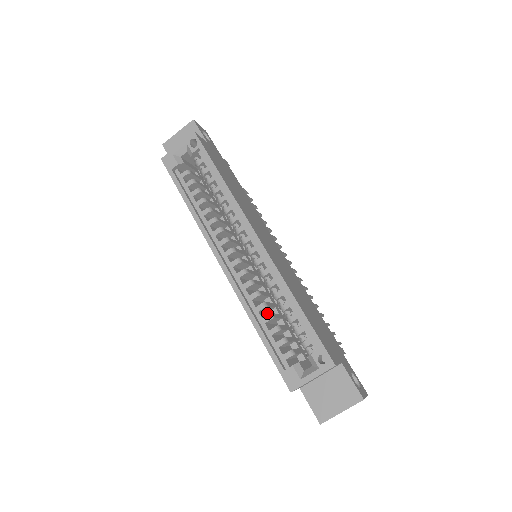
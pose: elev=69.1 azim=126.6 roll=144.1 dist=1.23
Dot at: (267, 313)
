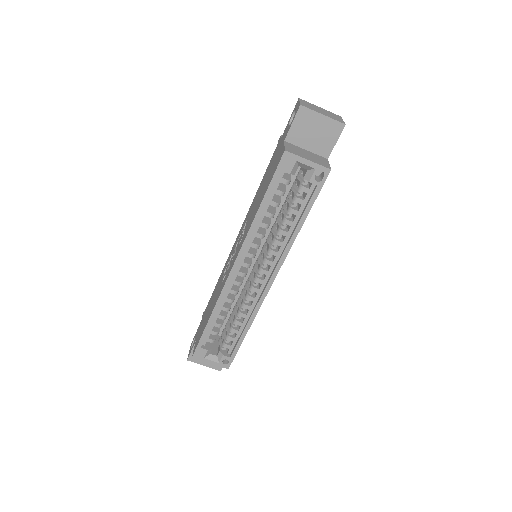
Dot at: occluded
